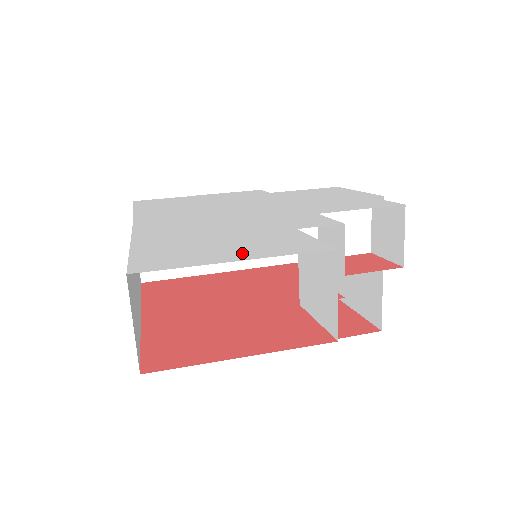
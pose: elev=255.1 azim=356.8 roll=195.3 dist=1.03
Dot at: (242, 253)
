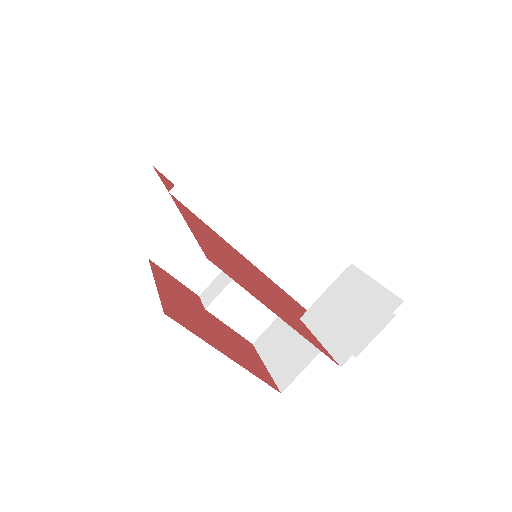
Dot at: occluded
